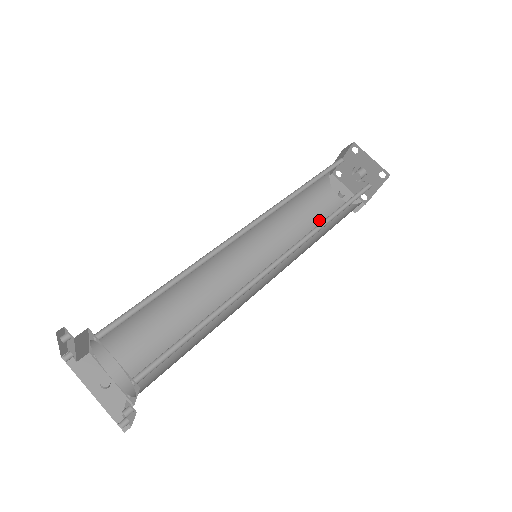
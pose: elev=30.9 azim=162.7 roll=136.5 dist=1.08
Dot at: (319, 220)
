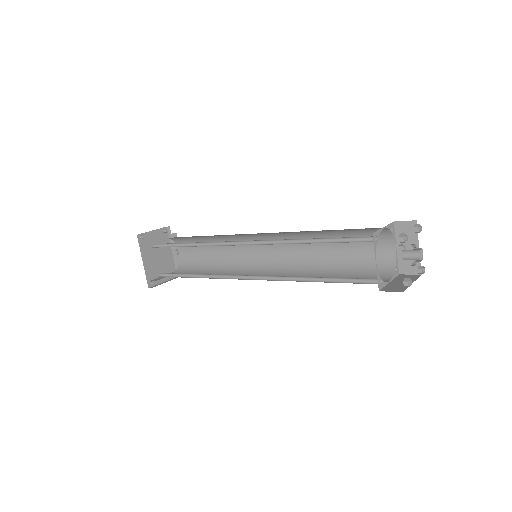
Dot at: (352, 256)
